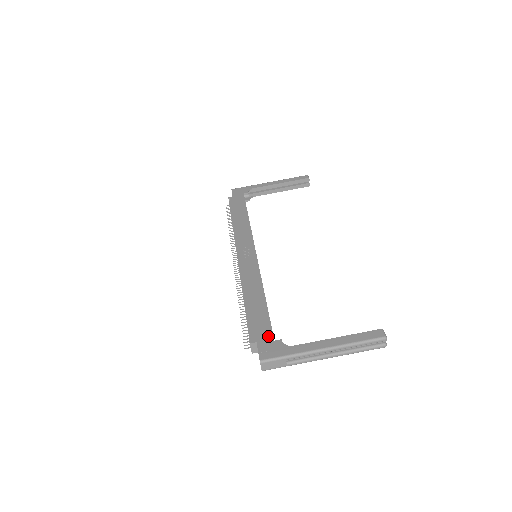
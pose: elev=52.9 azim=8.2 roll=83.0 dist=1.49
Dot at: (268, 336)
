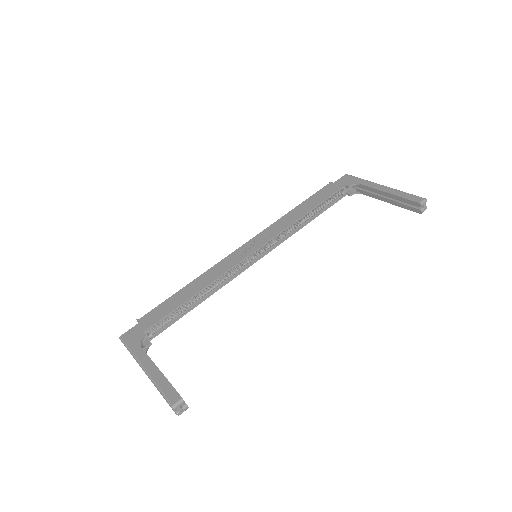
Dot at: (147, 325)
